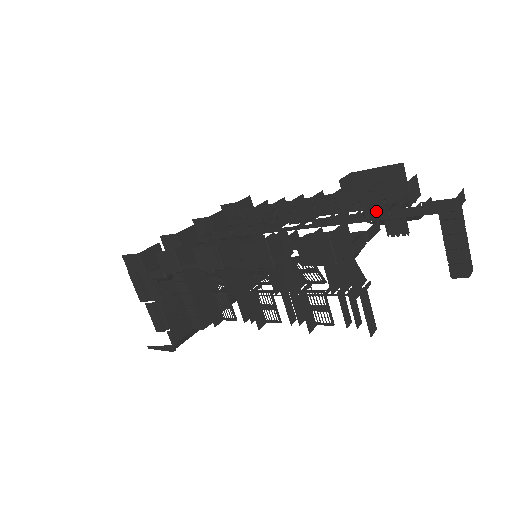
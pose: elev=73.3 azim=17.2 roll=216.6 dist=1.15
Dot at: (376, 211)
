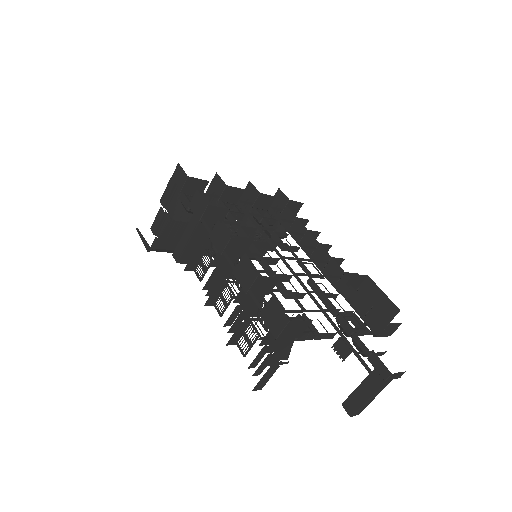
Dot at: (347, 322)
